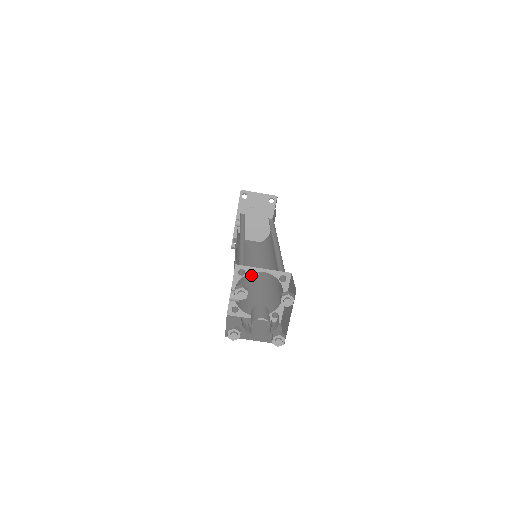
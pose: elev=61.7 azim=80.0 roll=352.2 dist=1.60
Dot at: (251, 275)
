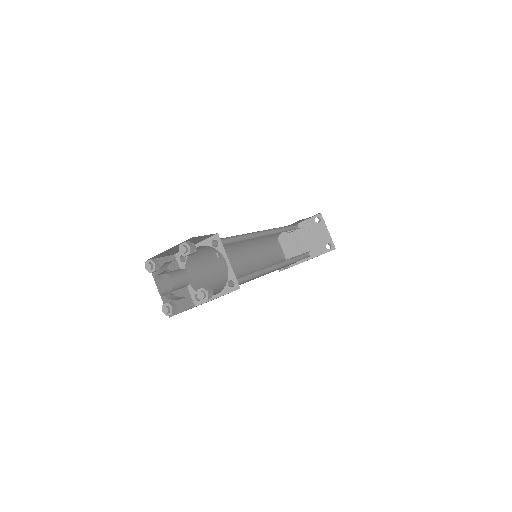
Dot at: (237, 262)
